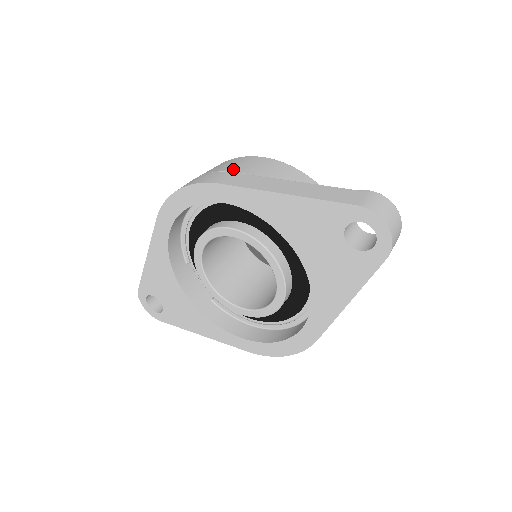
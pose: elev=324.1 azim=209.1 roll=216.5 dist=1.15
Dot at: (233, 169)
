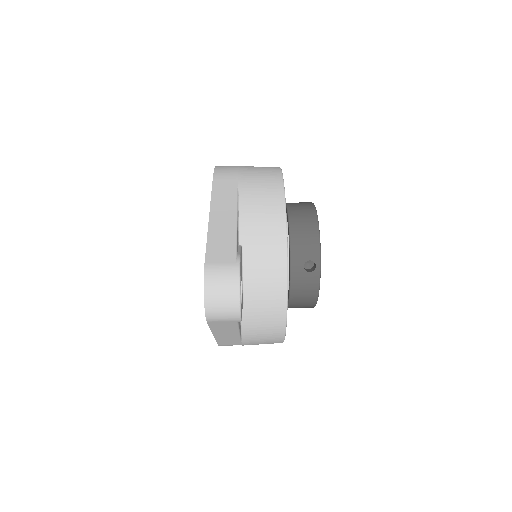
Dot at: (244, 176)
